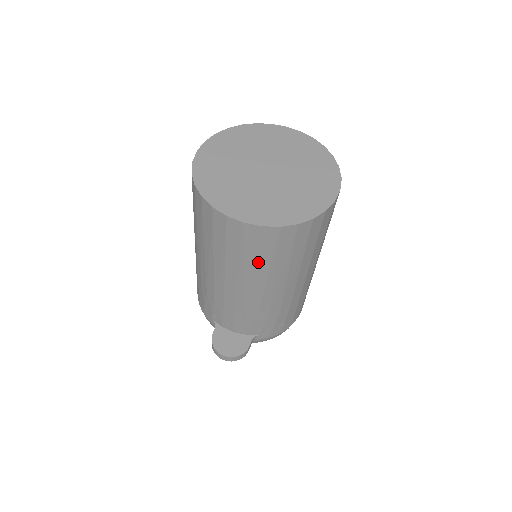
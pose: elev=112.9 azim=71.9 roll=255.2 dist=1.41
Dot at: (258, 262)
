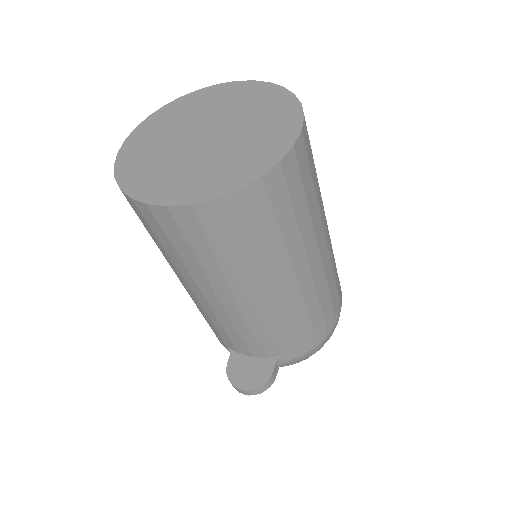
Dot at: (219, 257)
